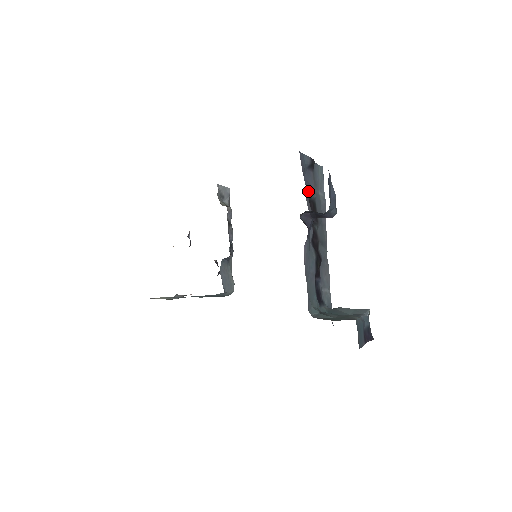
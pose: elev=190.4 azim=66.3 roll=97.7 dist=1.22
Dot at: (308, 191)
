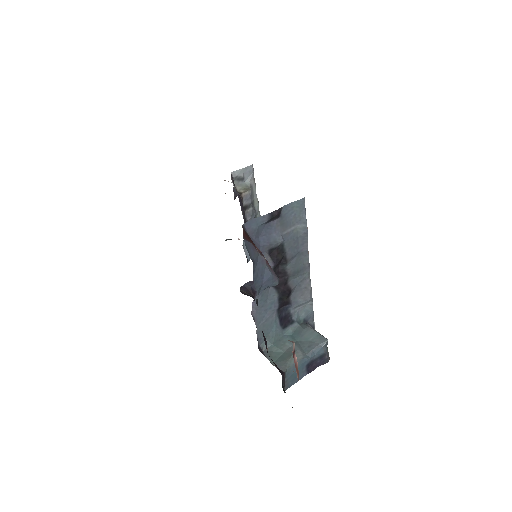
Dot at: (265, 247)
